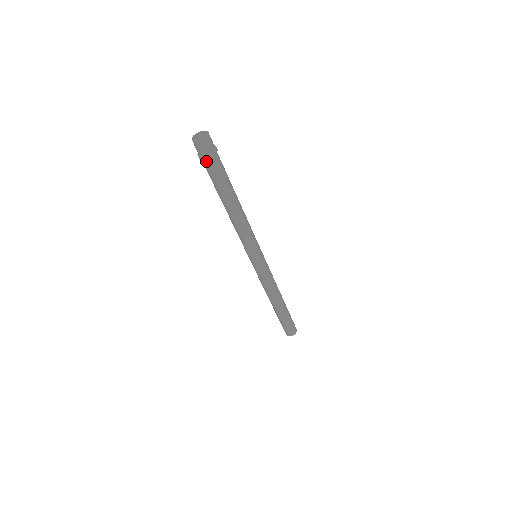
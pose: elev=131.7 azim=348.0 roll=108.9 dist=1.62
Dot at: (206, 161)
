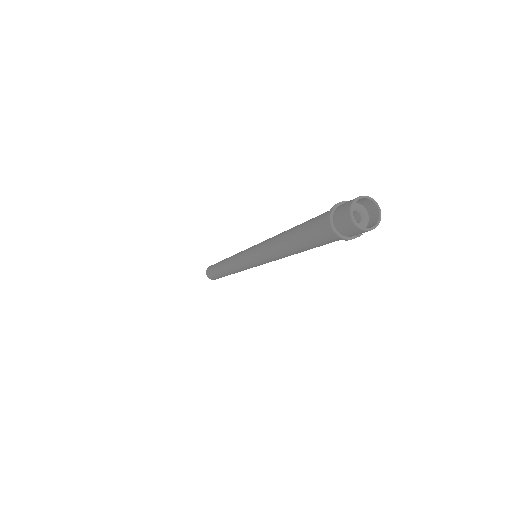
Dot at: occluded
